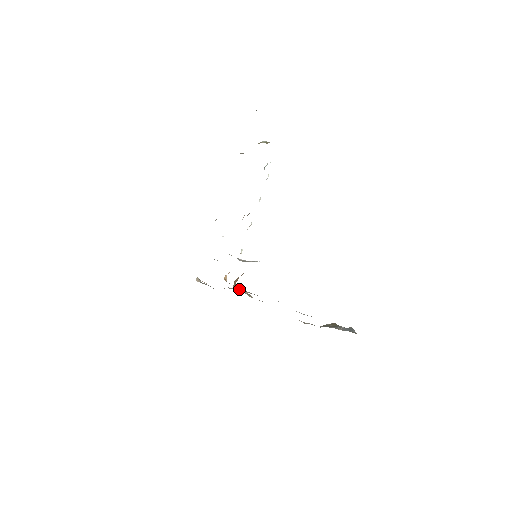
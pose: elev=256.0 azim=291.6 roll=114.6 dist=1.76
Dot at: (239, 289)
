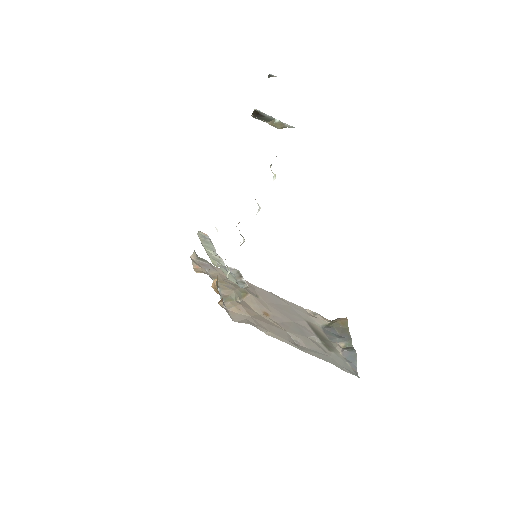
Dot at: (229, 297)
